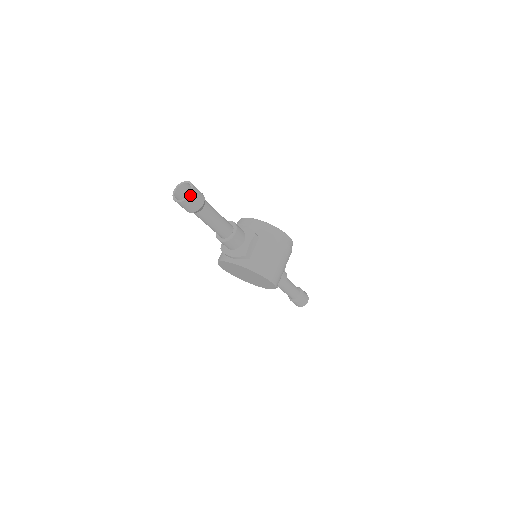
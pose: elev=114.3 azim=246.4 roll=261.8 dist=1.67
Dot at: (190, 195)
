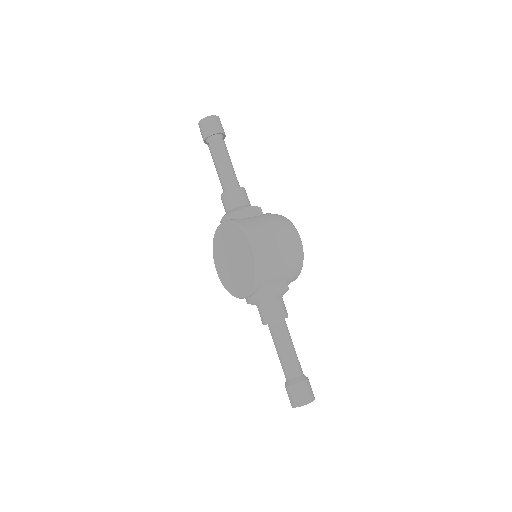
Dot at: (211, 116)
